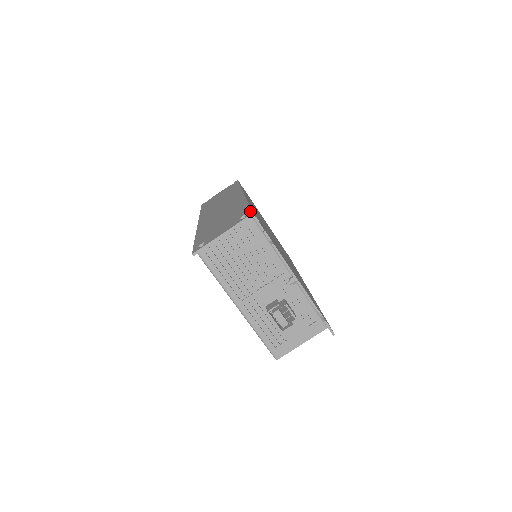
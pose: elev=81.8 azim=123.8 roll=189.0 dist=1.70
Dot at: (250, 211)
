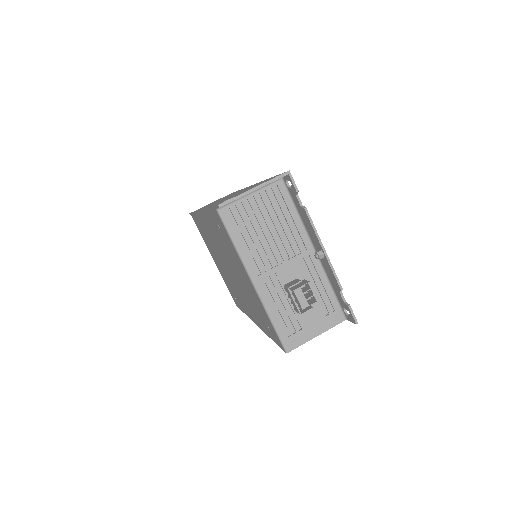
Dot at: occluded
